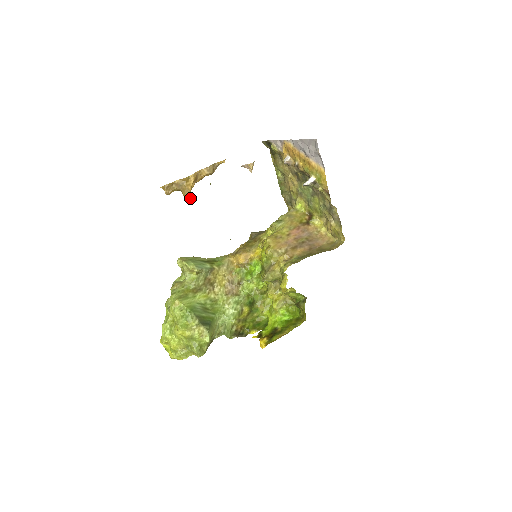
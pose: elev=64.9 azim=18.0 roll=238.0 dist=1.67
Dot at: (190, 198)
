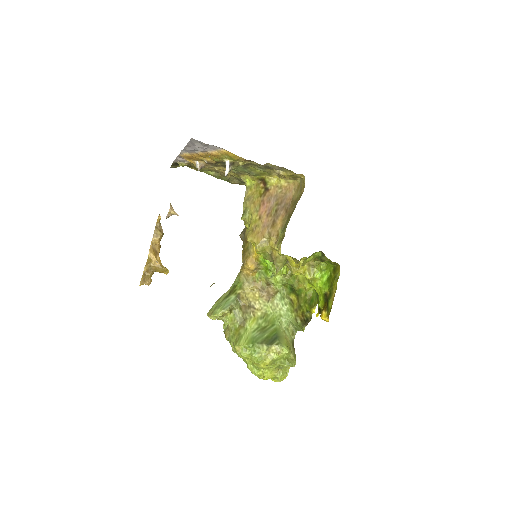
Dot at: (166, 270)
